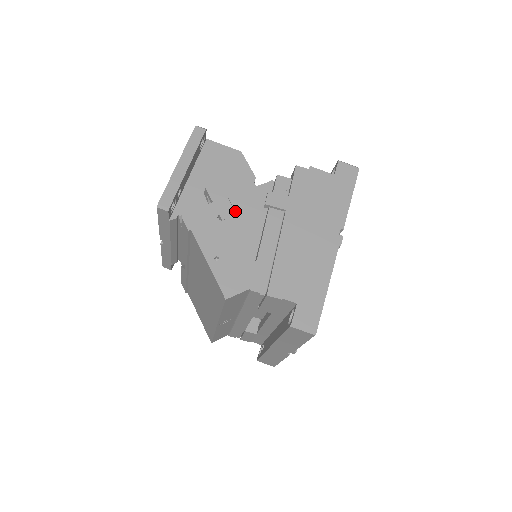
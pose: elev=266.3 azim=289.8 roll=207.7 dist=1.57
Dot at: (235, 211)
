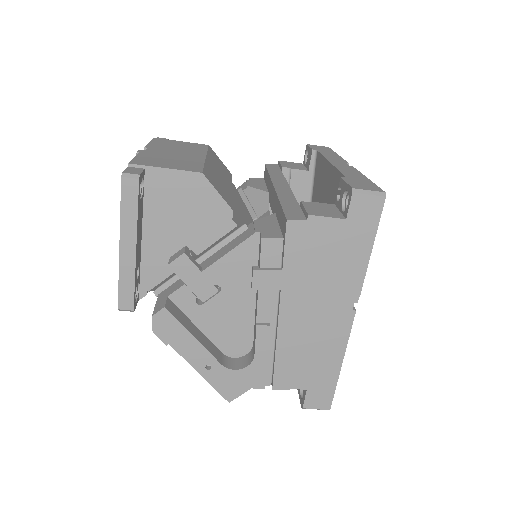
Dot at: (216, 281)
